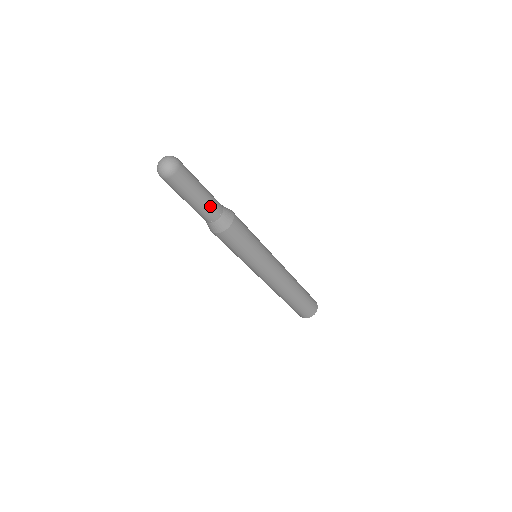
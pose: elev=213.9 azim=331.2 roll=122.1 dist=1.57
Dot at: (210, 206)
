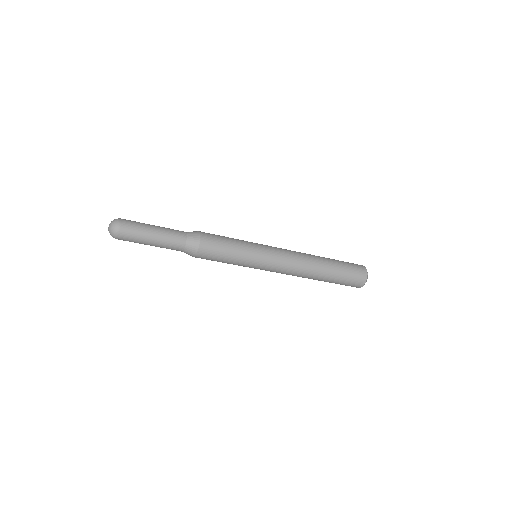
Dot at: (171, 233)
